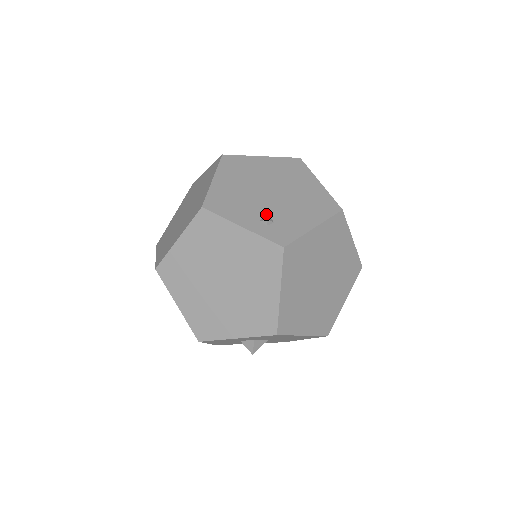
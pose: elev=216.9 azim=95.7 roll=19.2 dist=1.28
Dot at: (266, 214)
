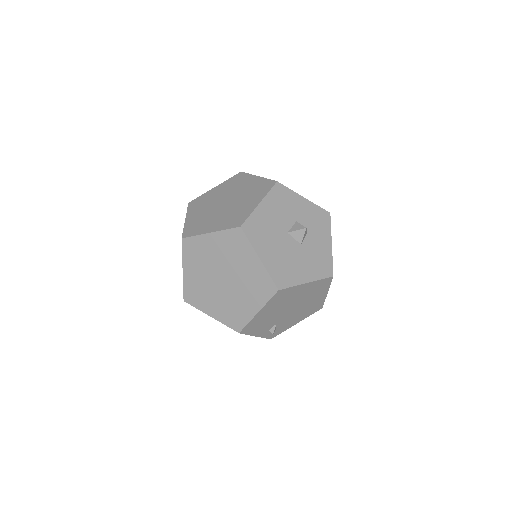
Dot at: (275, 327)
